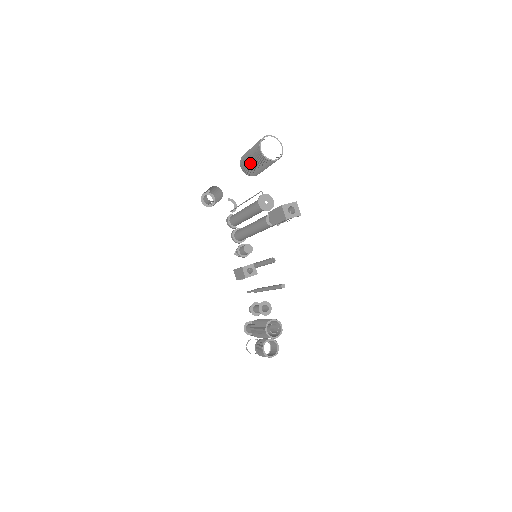
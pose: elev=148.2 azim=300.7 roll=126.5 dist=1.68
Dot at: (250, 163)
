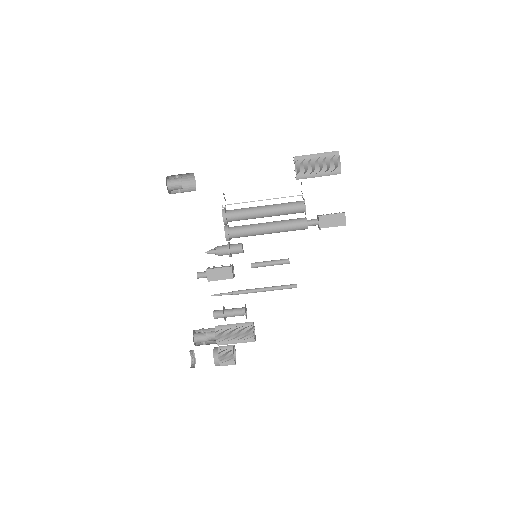
Dot at: (315, 168)
